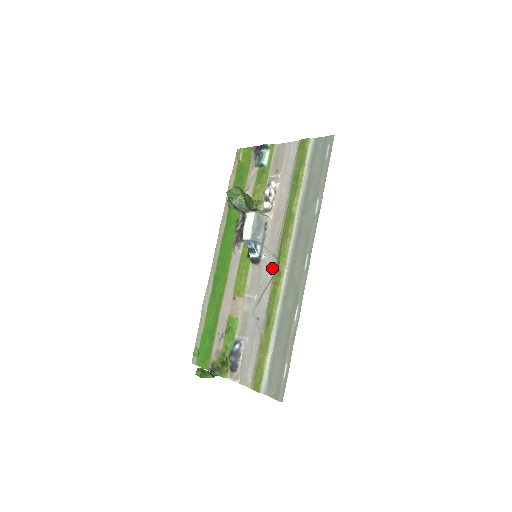
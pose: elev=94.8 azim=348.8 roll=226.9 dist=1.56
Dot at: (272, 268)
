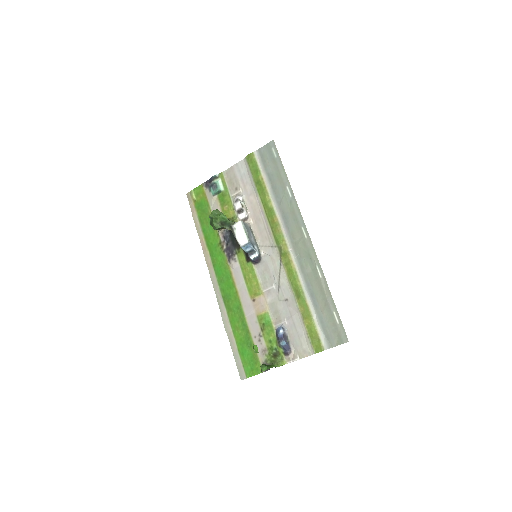
Dot at: (276, 256)
